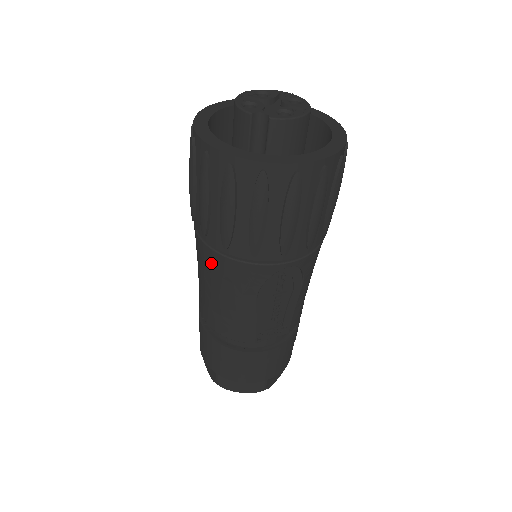
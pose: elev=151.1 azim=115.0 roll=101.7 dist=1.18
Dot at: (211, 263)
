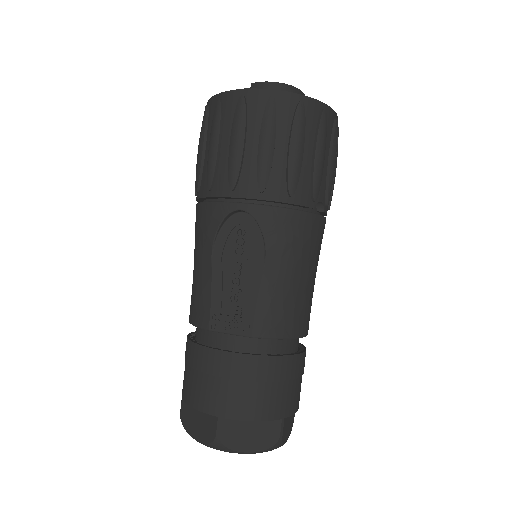
Dot at: occluded
